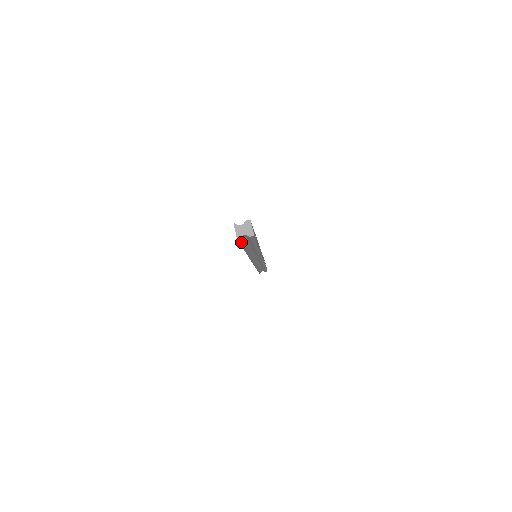
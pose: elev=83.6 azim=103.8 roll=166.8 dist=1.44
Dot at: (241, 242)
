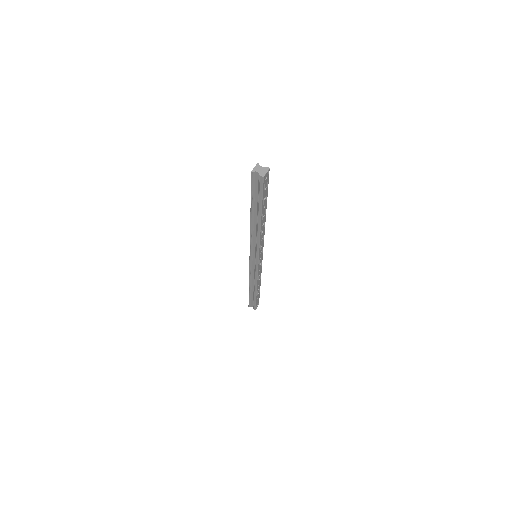
Dot at: (253, 186)
